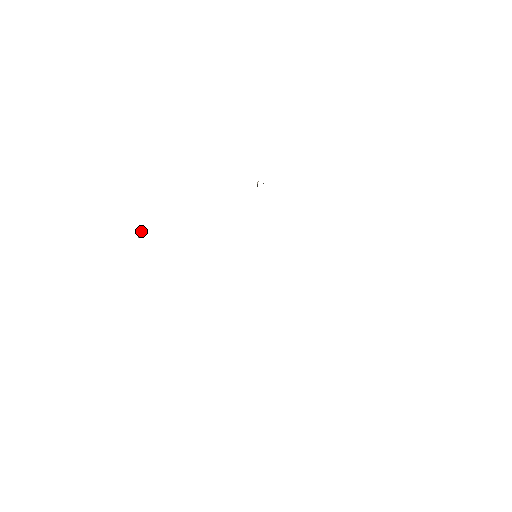
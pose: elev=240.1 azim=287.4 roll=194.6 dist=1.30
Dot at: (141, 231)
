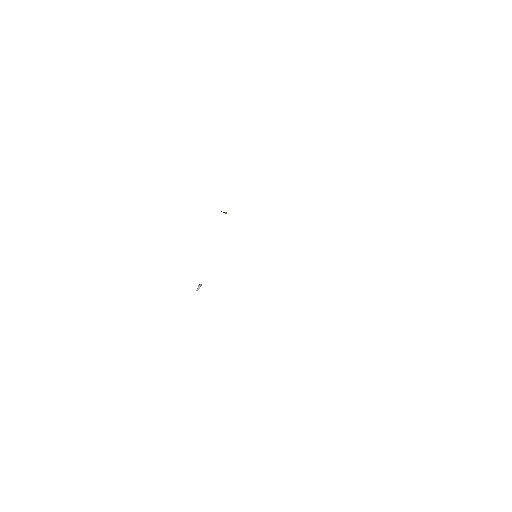
Dot at: (198, 286)
